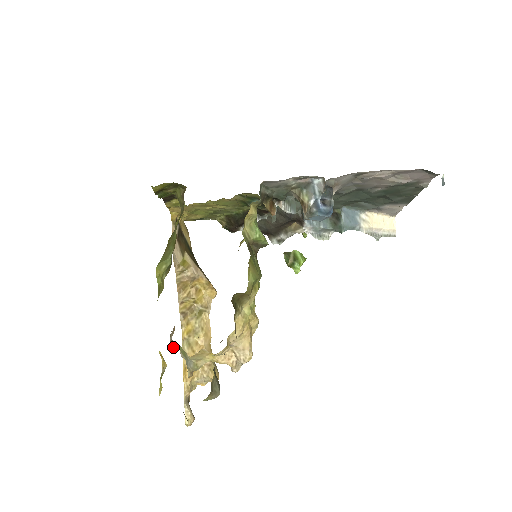
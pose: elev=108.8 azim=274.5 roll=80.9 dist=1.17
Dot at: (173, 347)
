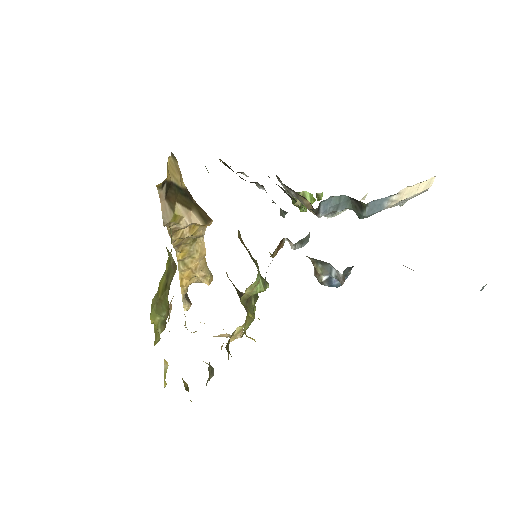
Dot at: occluded
